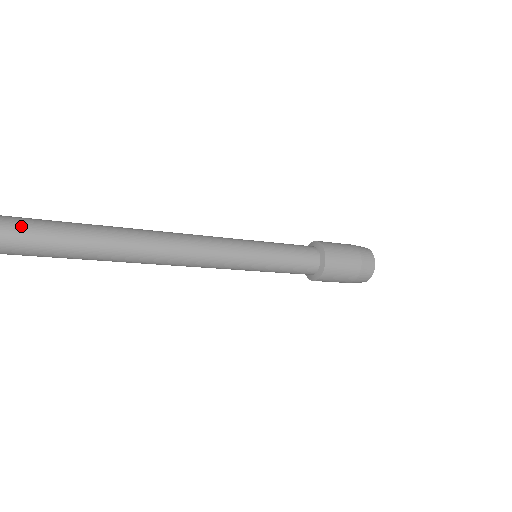
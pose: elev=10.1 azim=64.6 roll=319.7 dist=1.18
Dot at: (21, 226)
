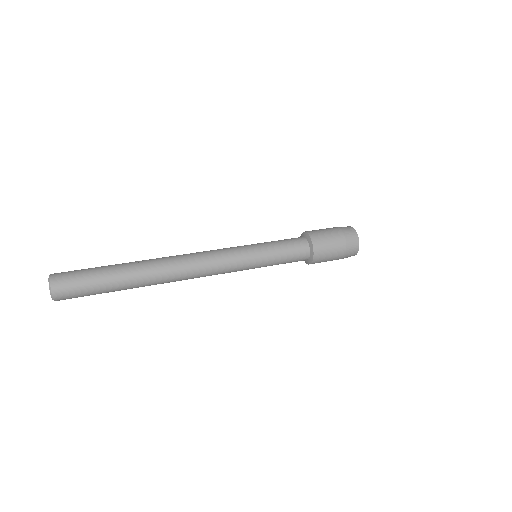
Dot at: (80, 296)
